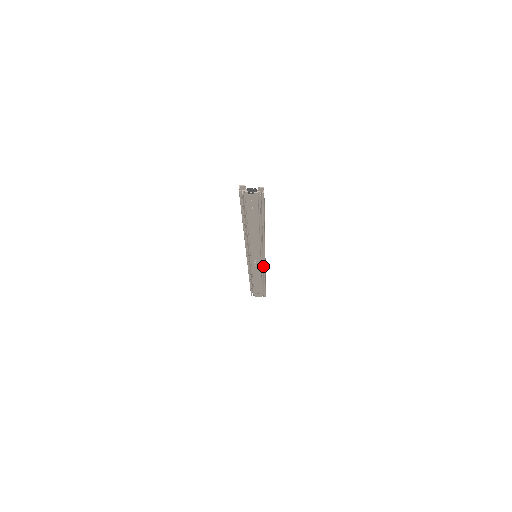
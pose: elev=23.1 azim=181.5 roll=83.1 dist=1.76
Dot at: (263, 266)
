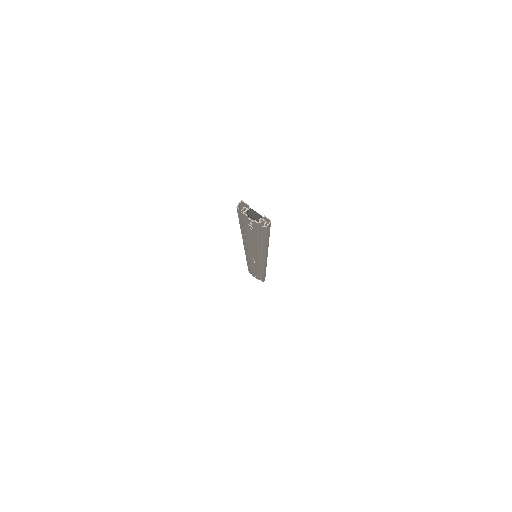
Dot at: occluded
